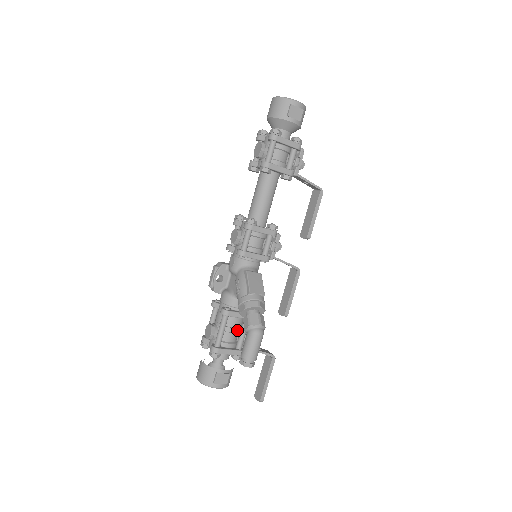
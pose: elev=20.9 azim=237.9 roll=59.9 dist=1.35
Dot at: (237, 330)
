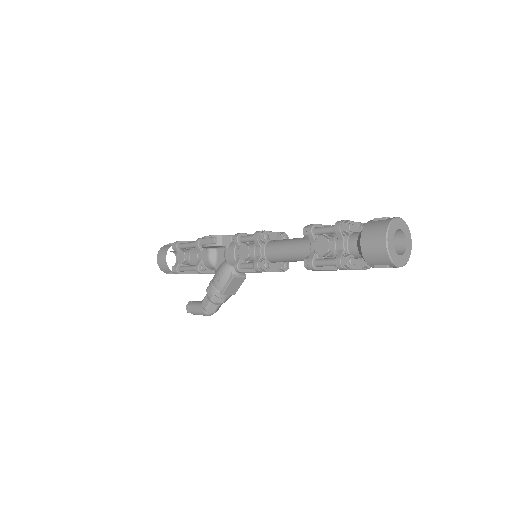
Dot at: occluded
